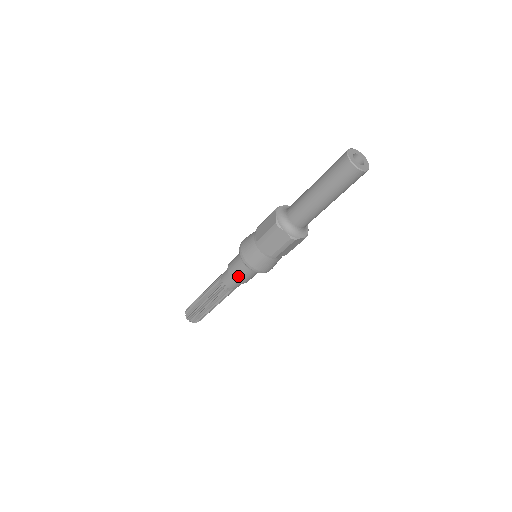
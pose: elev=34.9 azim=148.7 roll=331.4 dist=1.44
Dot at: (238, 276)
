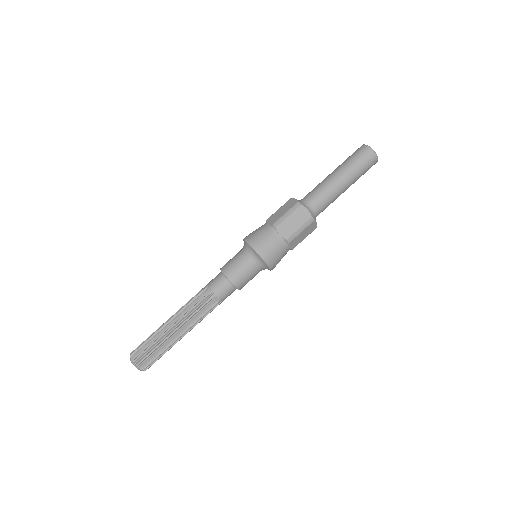
Dot at: (237, 274)
